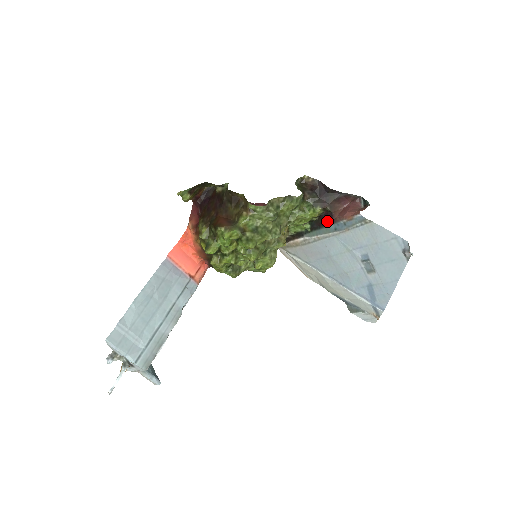
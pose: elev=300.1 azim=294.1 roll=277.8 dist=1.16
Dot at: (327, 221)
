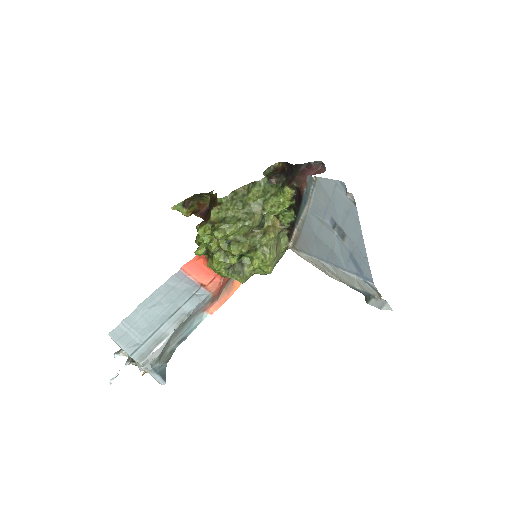
Dot at: (300, 199)
